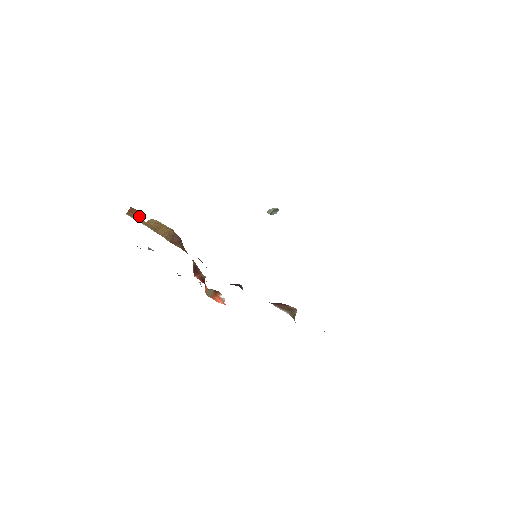
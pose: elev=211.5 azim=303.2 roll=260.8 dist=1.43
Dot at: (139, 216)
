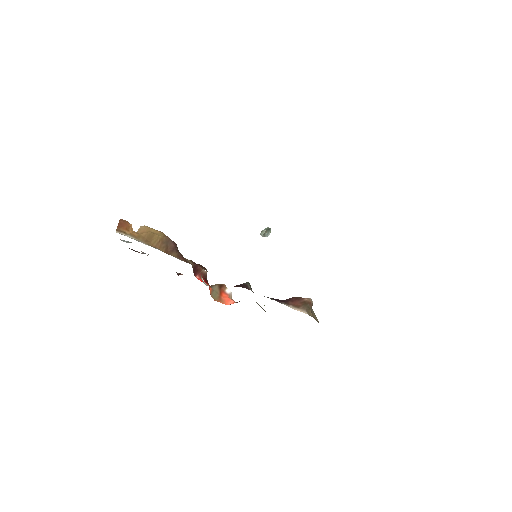
Dot at: (129, 229)
